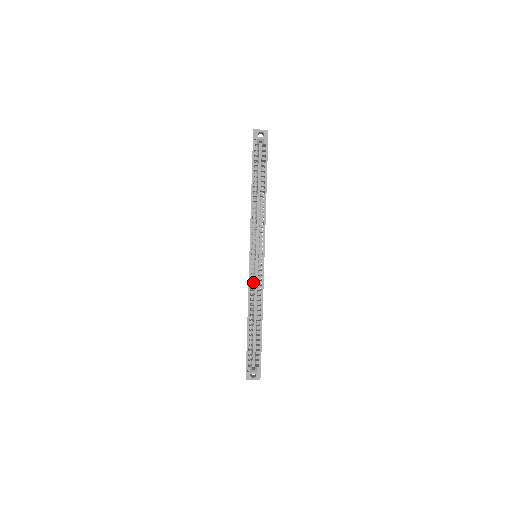
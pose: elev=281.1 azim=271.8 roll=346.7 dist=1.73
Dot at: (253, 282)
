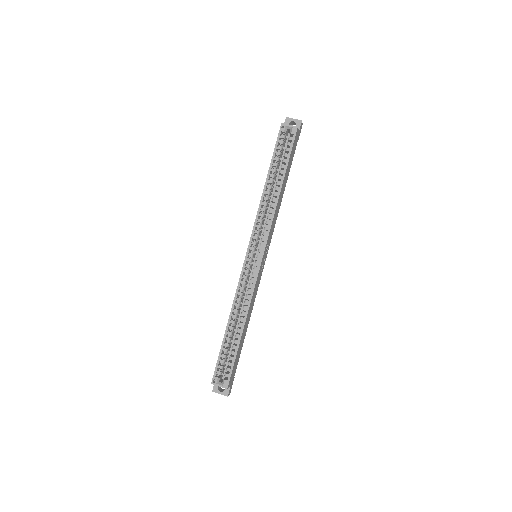
Dot at: (244, 283)
